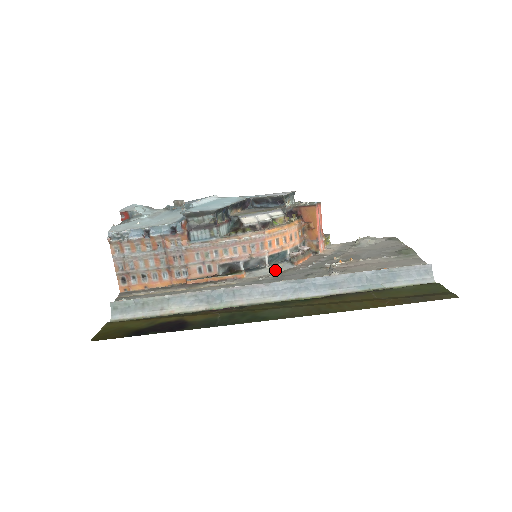
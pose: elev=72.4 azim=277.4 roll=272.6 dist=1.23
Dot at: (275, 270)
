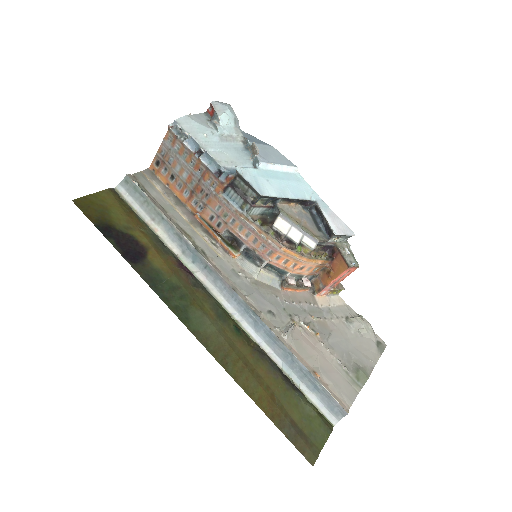
Dot at: (262, 277)
